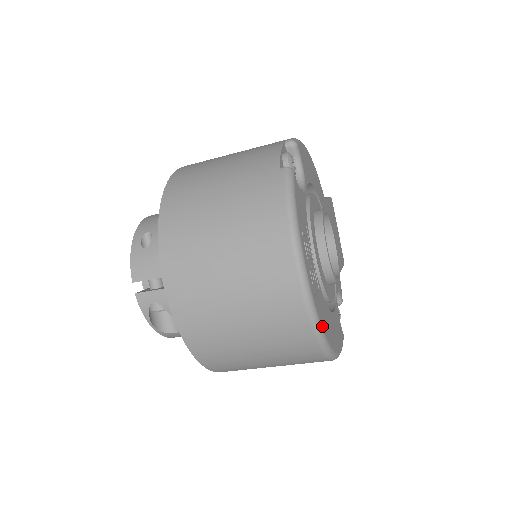
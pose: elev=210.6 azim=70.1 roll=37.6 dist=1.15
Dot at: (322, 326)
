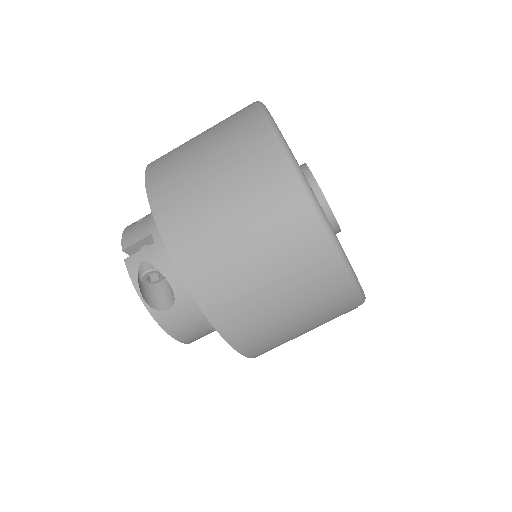
Dot at: occluded
